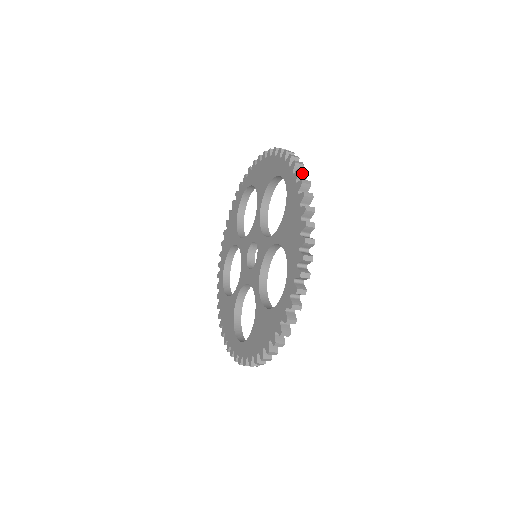
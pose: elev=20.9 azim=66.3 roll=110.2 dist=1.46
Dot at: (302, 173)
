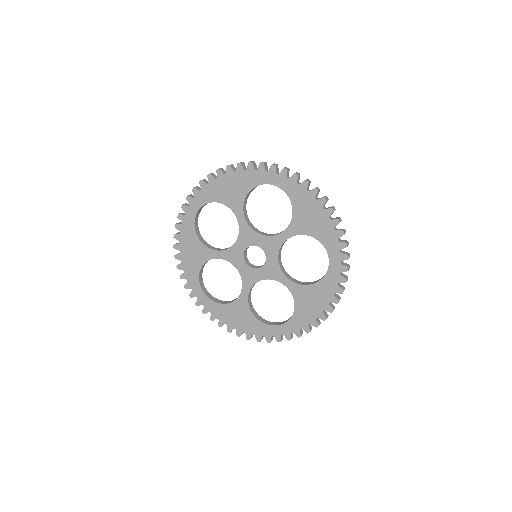
Dot at: occluded
